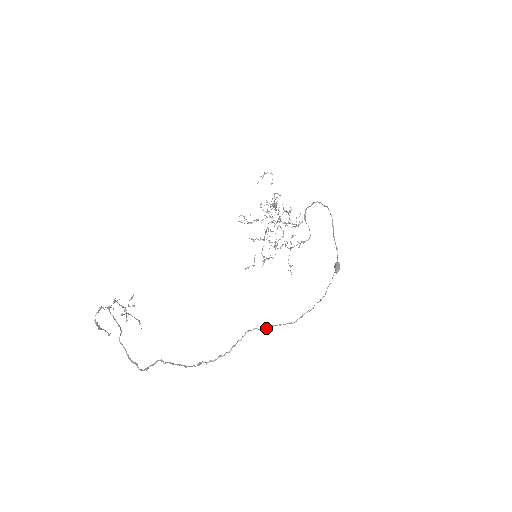
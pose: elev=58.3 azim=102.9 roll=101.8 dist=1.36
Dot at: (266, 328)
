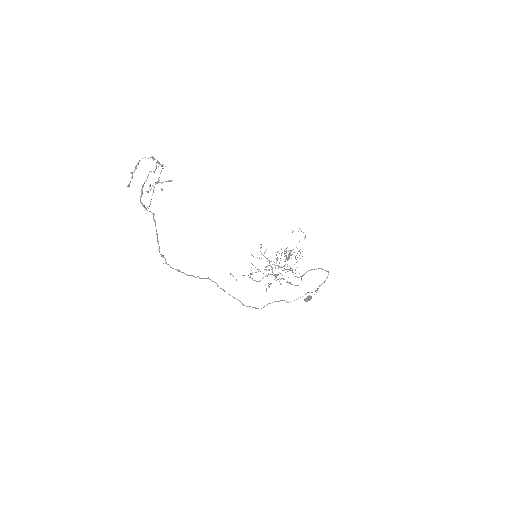
Dot at: (224, 290)
